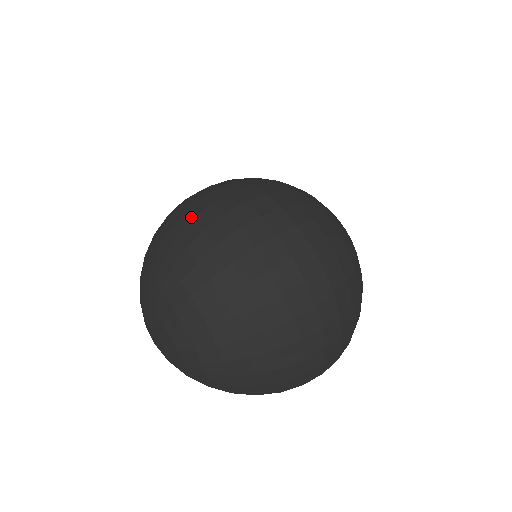
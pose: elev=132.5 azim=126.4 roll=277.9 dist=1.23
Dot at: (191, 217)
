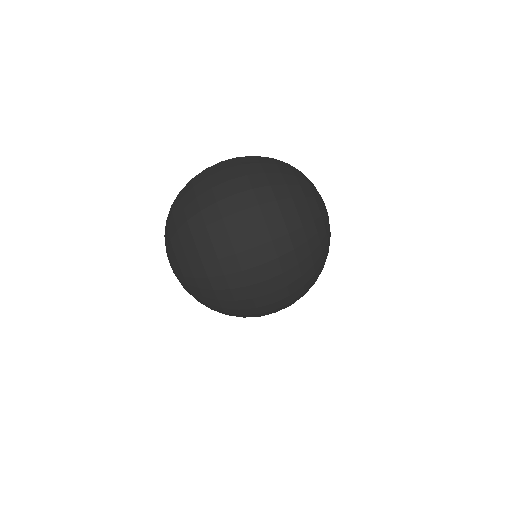
Dot at: (217, 256)
